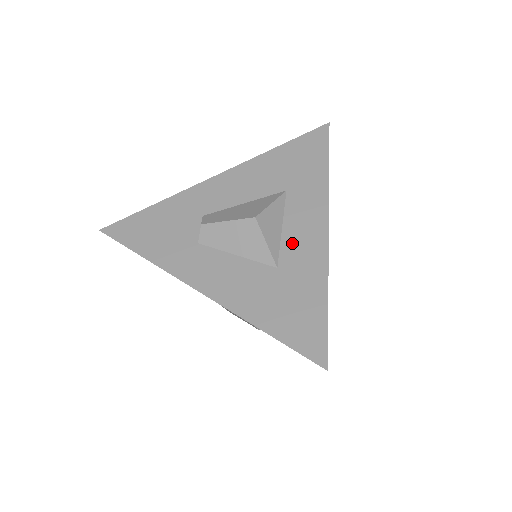
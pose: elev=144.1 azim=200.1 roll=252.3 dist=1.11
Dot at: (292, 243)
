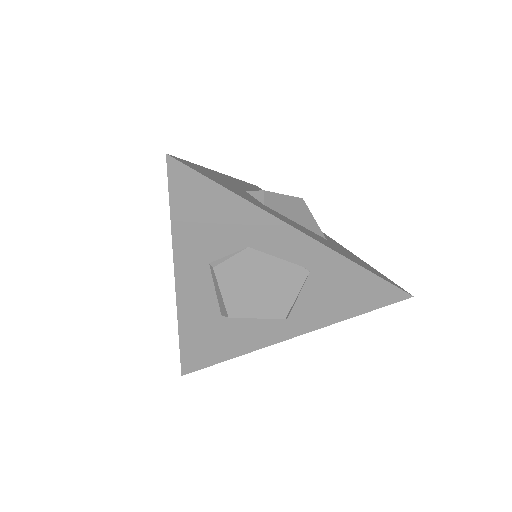
Dot at: occluded
